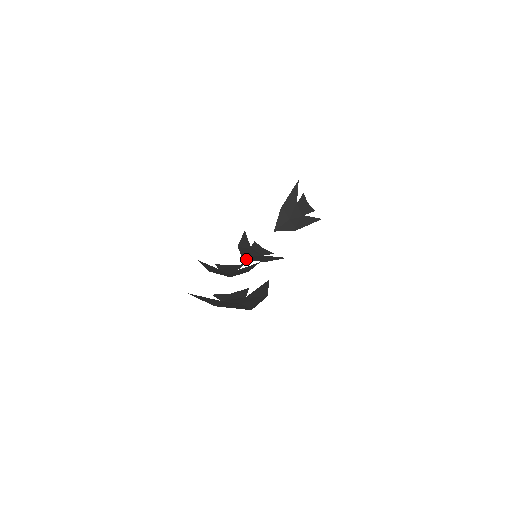
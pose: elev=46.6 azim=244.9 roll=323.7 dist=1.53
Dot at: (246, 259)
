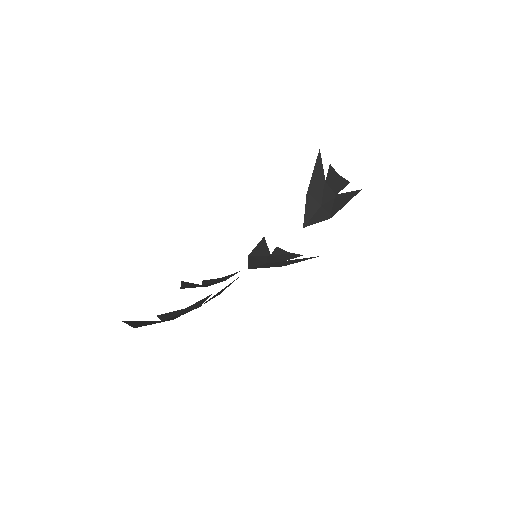
Dot at: (254, 268)
